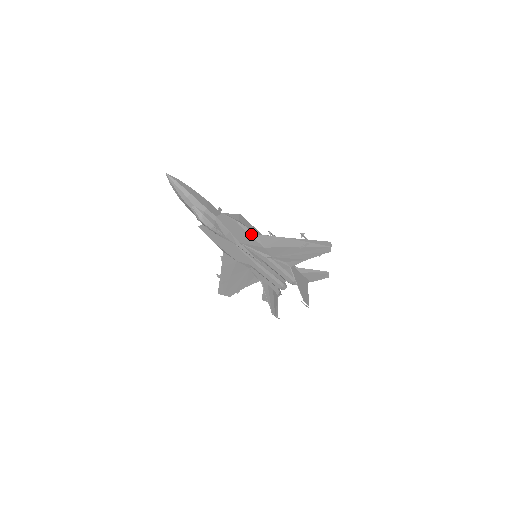
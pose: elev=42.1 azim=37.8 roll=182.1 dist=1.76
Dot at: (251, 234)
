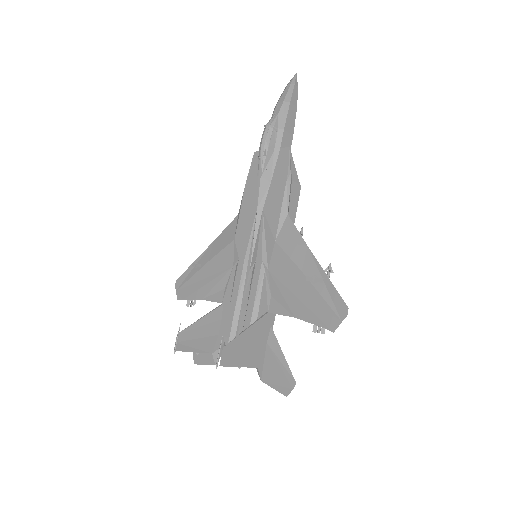
Dot at: (284, 206)
